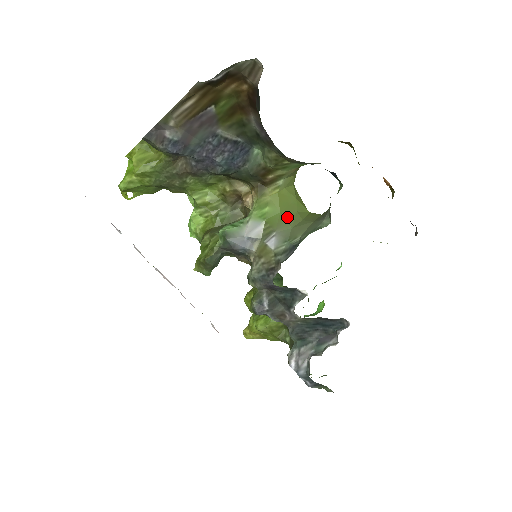
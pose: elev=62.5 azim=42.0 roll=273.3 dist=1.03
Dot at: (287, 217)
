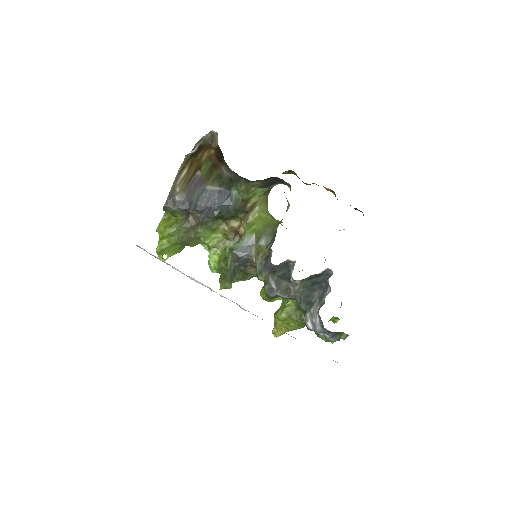
Dot at: (268, 226)
